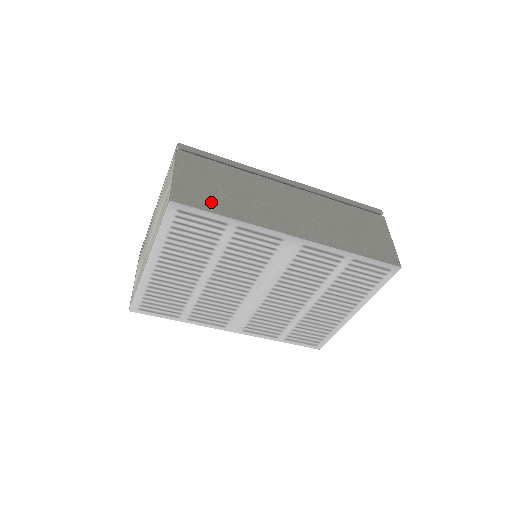
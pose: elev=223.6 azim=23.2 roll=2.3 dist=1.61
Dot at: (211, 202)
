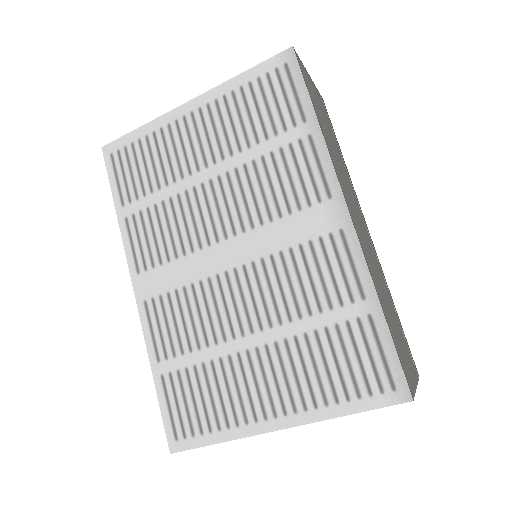
Dot at: (314, 101)
